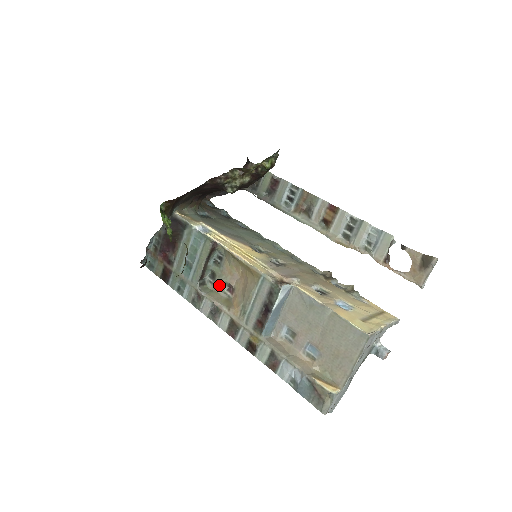
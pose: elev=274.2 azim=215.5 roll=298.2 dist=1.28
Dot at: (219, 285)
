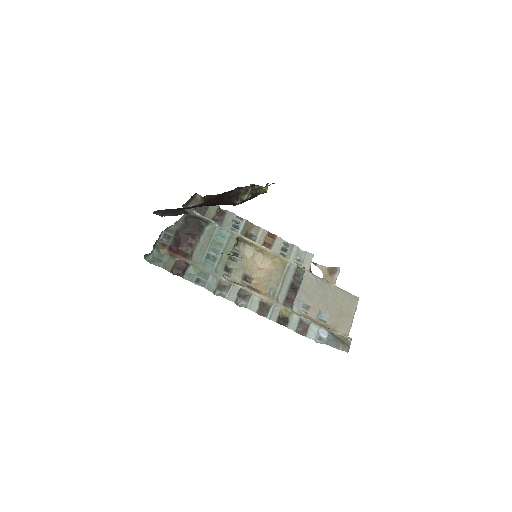
Dot at: (237, 276)
